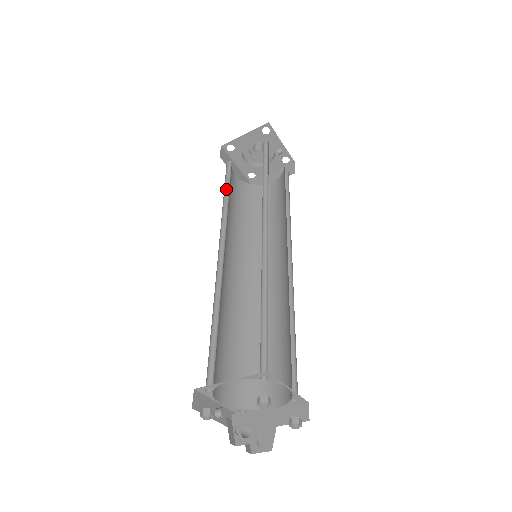
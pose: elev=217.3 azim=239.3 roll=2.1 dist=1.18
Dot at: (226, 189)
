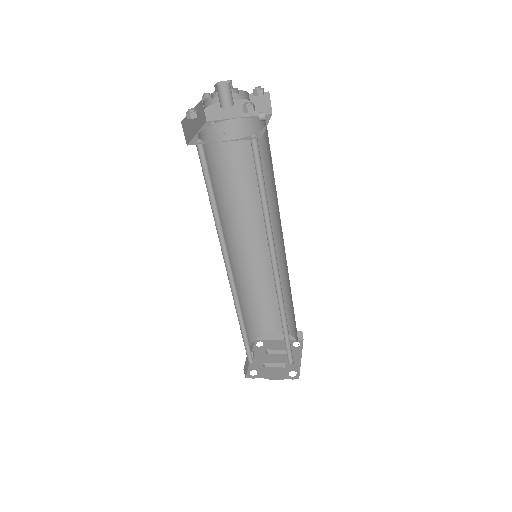
Dot at: (209, 191)
